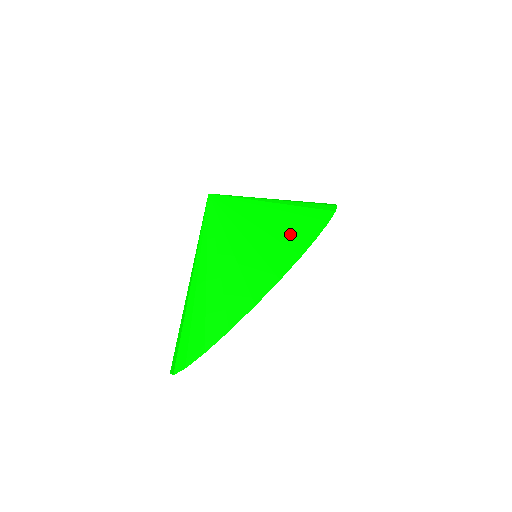
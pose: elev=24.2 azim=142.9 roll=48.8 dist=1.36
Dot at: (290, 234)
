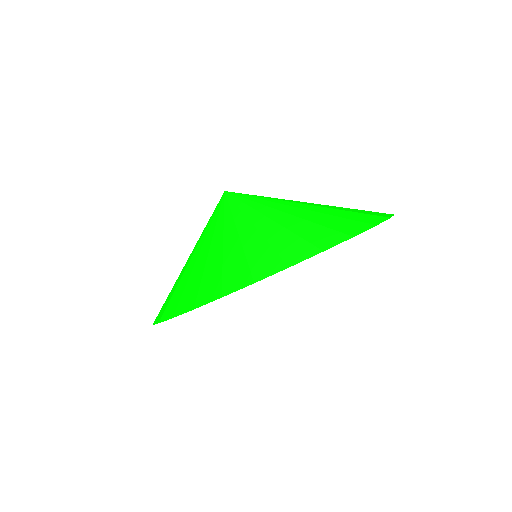
Dot at: (263, 256)
